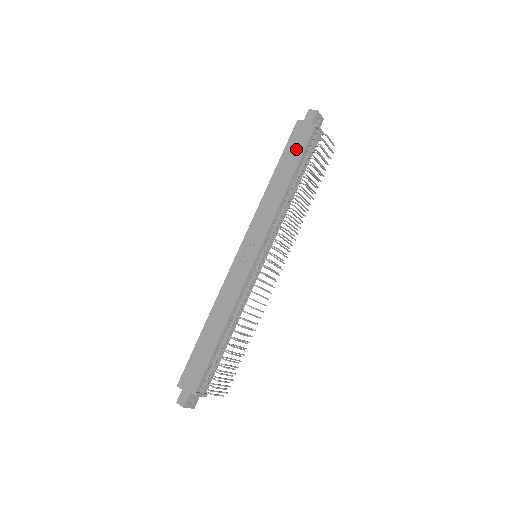
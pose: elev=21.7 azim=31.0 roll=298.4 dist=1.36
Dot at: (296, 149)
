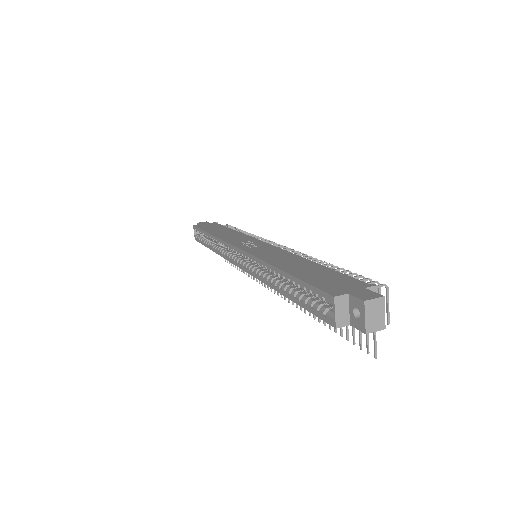
Dot at: (214, 226)
